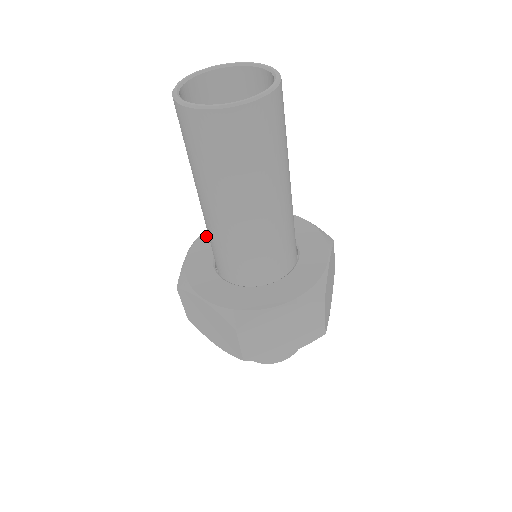
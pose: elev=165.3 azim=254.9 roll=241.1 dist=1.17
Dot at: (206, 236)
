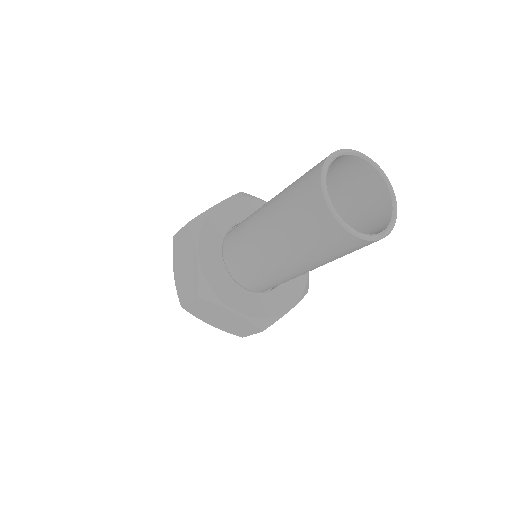
Dot at: (206, 235)
